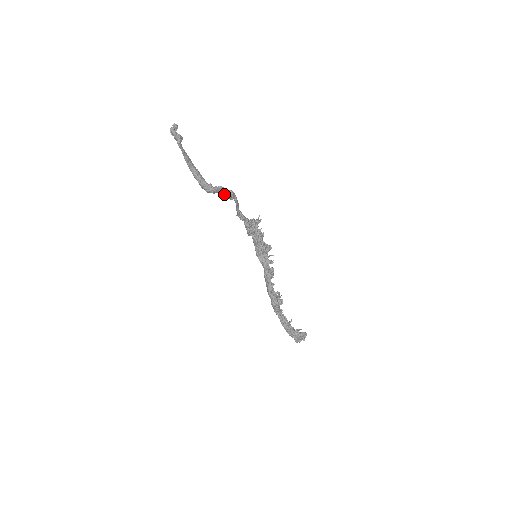
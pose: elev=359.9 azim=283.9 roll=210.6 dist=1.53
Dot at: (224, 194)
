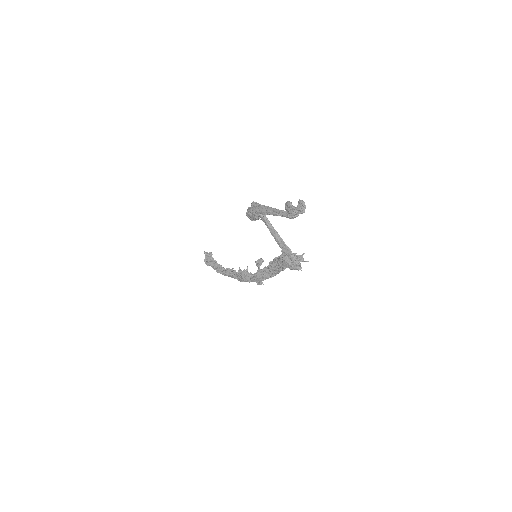
Dot at: occluded
